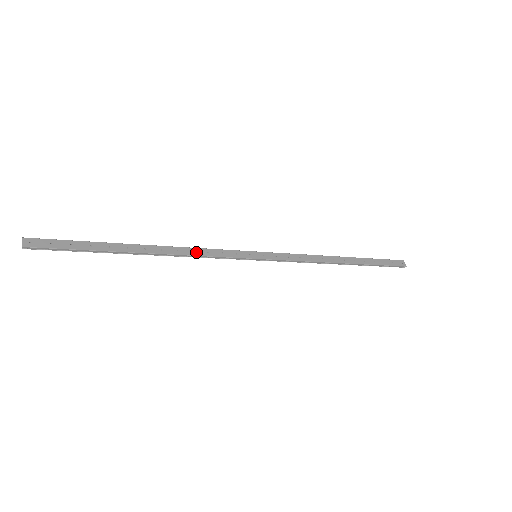
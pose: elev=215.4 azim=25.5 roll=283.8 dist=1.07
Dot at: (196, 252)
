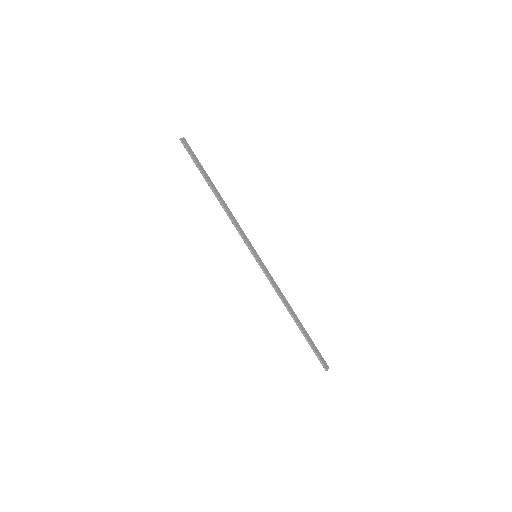
Dot at: (234, 219)
